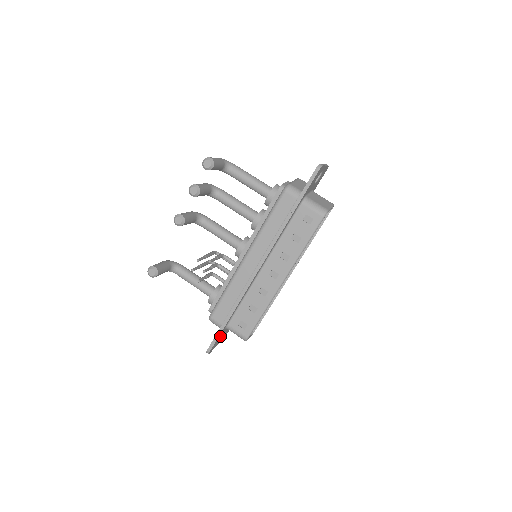
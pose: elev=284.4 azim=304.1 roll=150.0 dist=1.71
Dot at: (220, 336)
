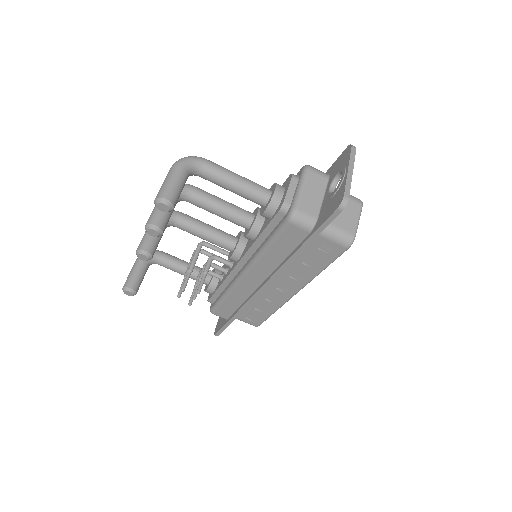
Dot at: occluded
